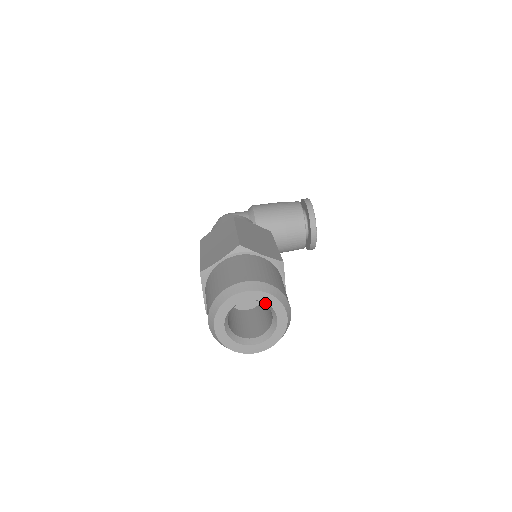
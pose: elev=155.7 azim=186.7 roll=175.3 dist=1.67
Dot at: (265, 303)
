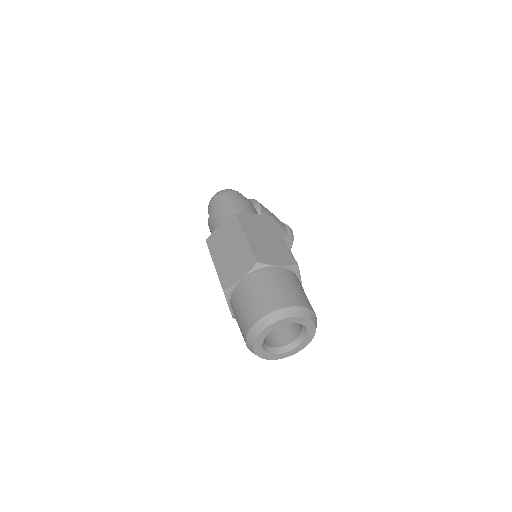
Dot at: (305, 332)
